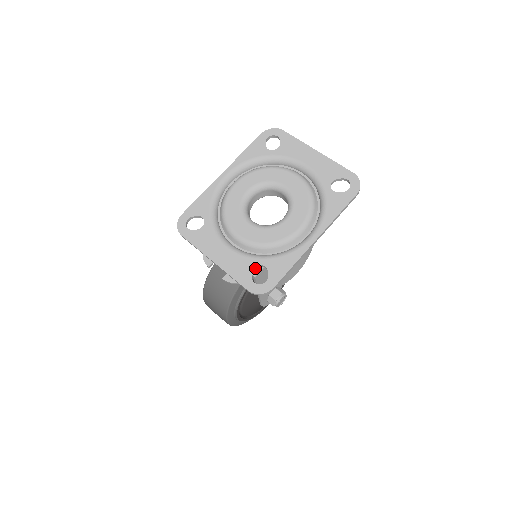
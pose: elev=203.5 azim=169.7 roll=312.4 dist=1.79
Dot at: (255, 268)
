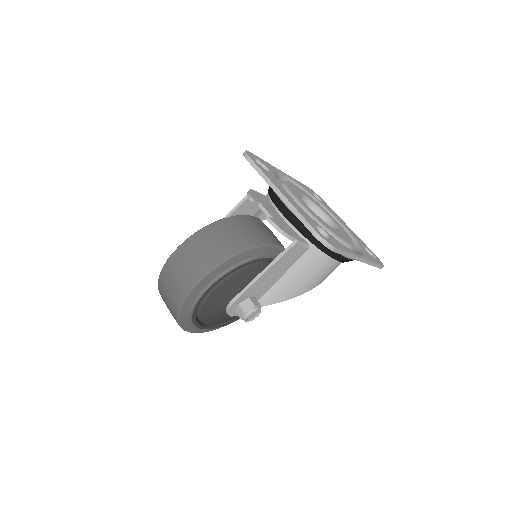
Dot at: occluded
